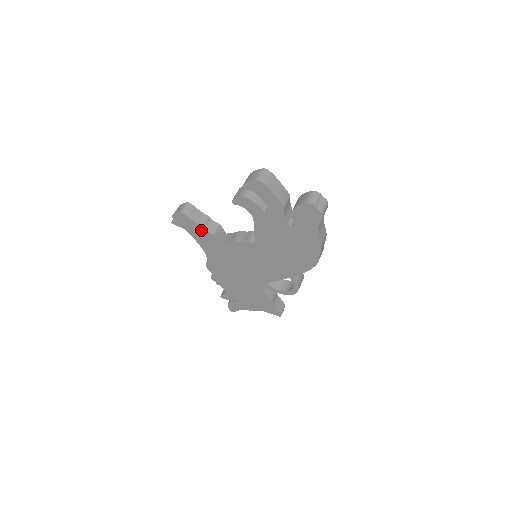
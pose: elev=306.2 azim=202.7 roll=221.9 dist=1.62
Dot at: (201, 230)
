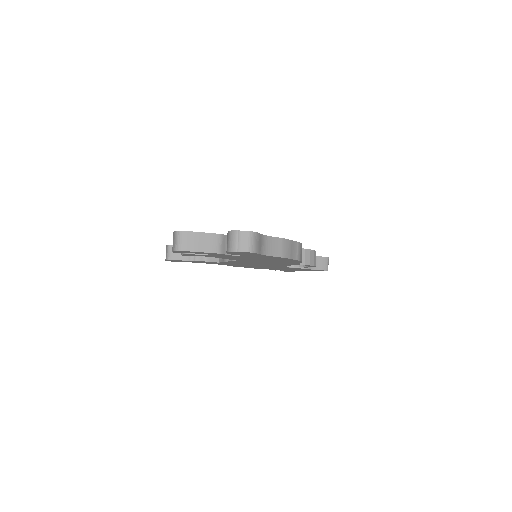
Dot at: (195, 261)
